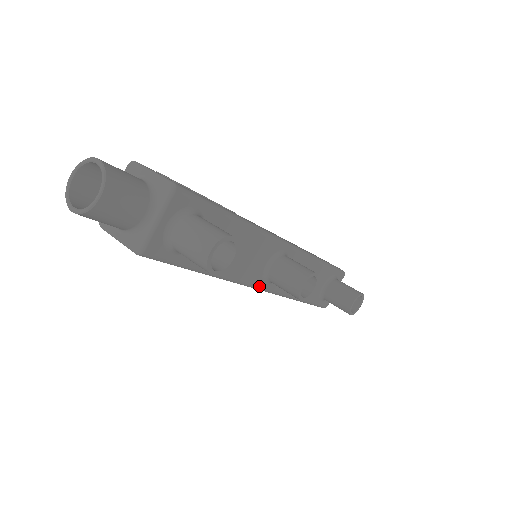
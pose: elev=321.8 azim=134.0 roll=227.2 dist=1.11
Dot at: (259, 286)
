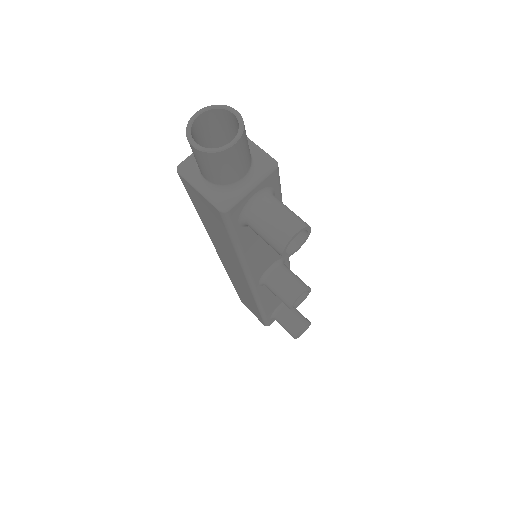
Dot at: (254, 284)
